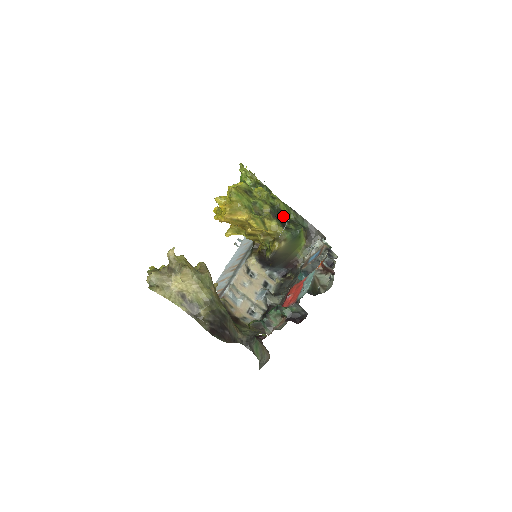
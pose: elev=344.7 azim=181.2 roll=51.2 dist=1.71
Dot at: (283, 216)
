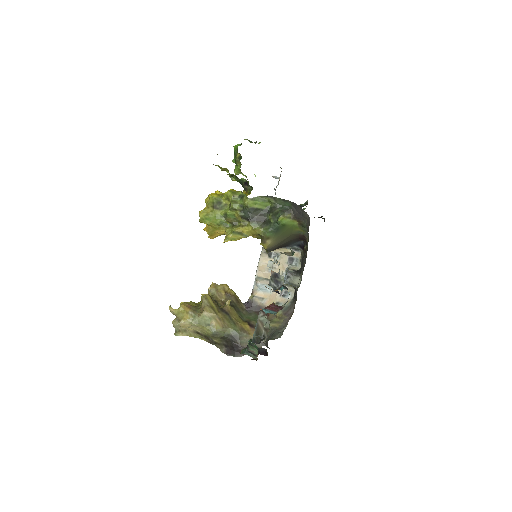
Dot at: (259, 211)
